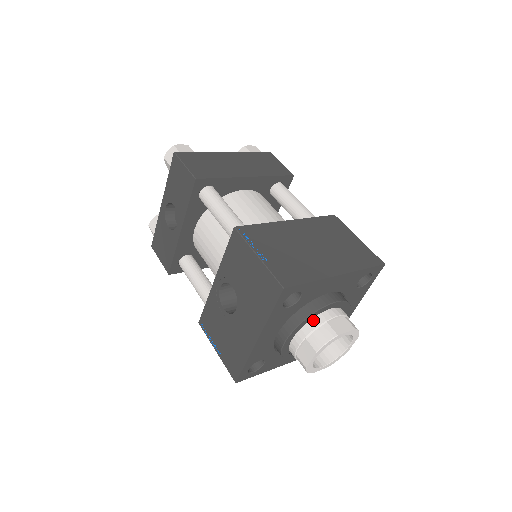
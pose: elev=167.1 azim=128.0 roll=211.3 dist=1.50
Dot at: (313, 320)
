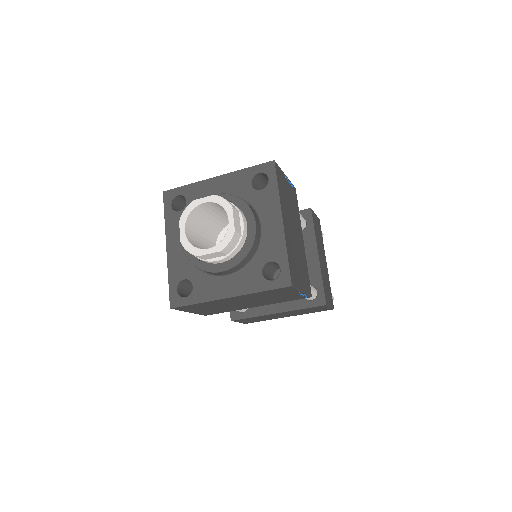
Dot at: occluded
